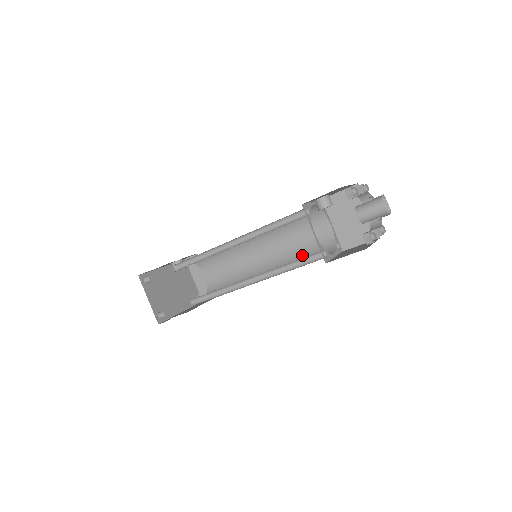
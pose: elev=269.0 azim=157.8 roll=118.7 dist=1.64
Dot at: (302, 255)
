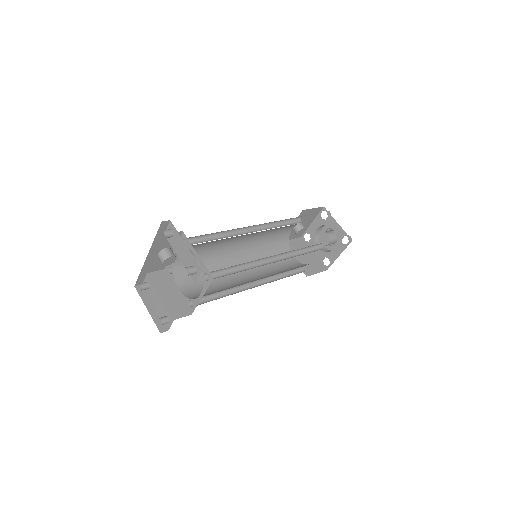
Dot at: (283, 270)
